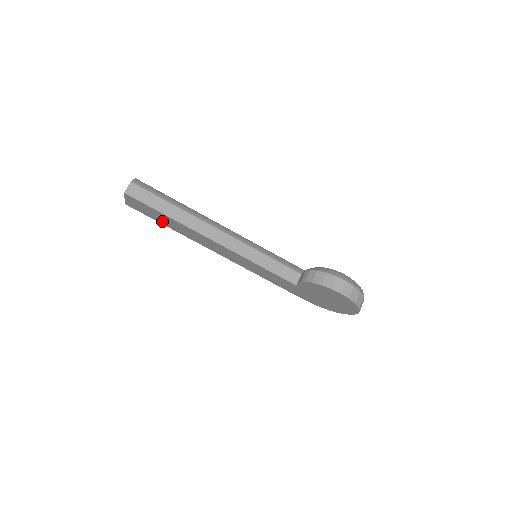
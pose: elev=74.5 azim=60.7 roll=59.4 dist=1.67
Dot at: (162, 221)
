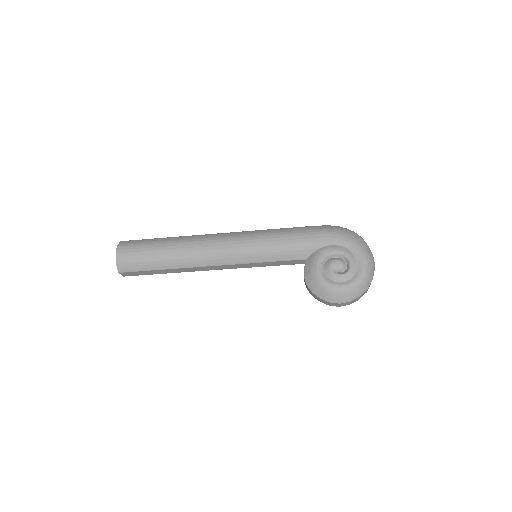
Dot at: occluded
